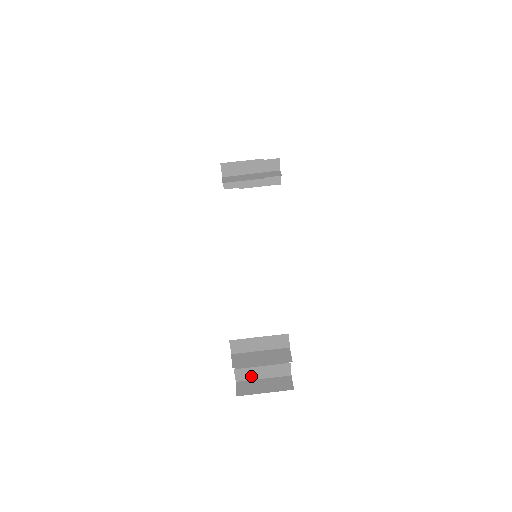
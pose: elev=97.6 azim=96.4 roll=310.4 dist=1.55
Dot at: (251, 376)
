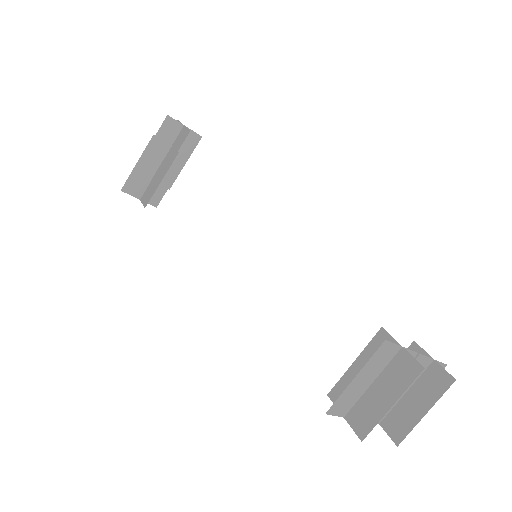
Dot at: occluded
